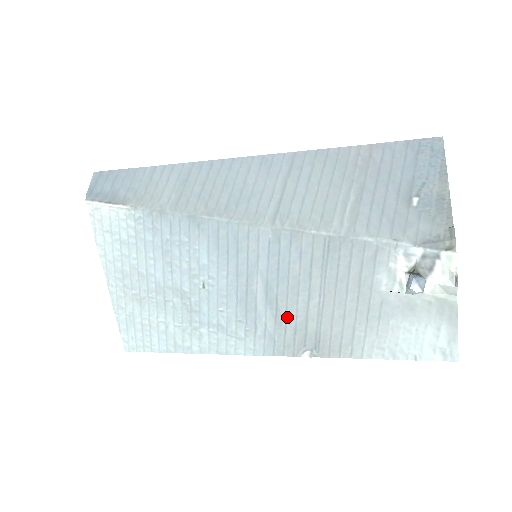
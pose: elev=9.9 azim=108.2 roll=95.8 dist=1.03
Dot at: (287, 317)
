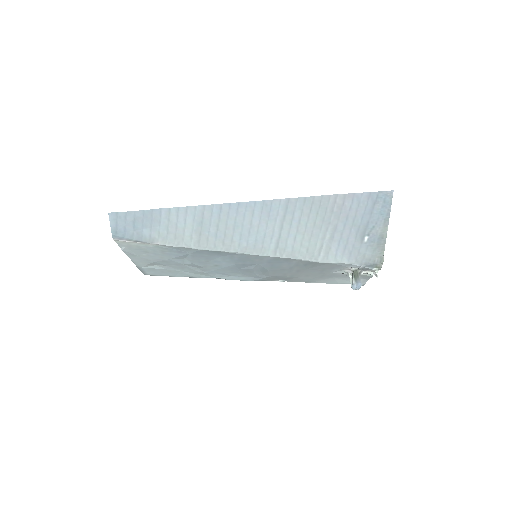
Dot at: (272, 275)
